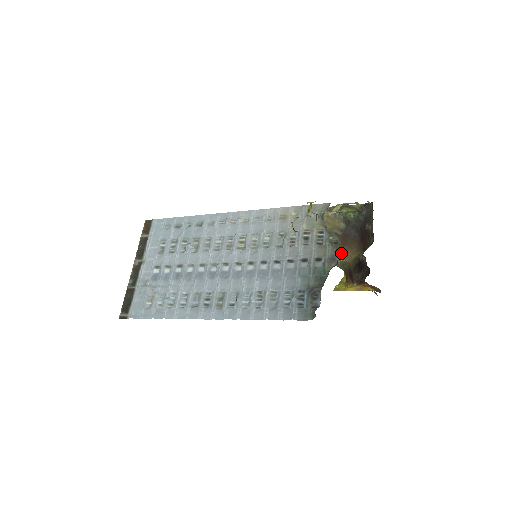
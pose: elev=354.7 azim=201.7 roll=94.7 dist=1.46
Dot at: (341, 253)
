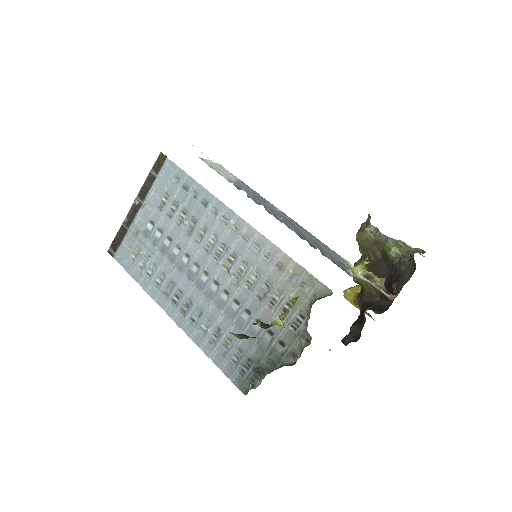
Dot at: occluded
